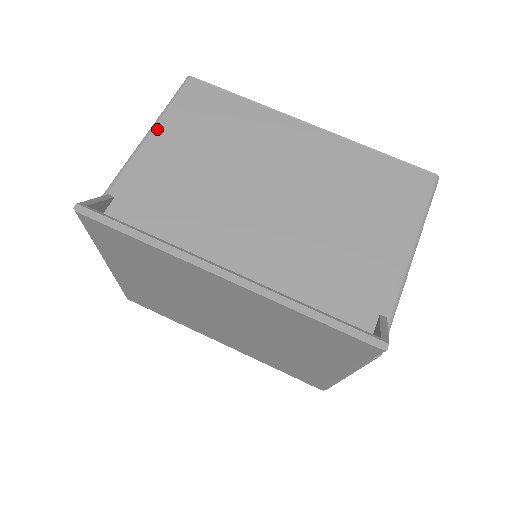
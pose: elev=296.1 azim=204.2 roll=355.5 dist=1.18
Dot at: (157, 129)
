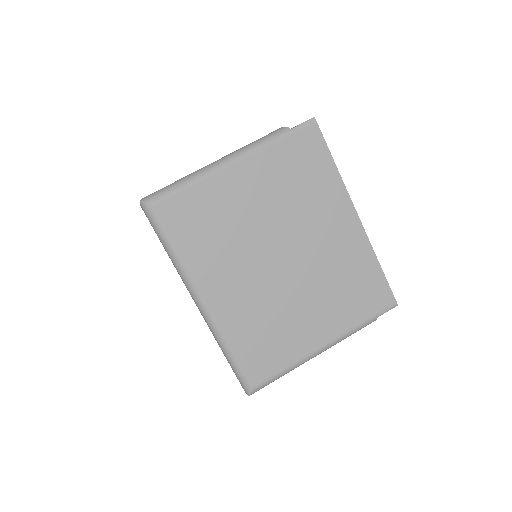
Dot at: occluded
